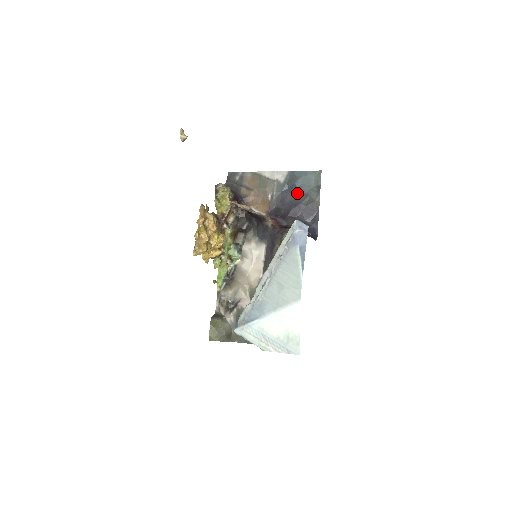
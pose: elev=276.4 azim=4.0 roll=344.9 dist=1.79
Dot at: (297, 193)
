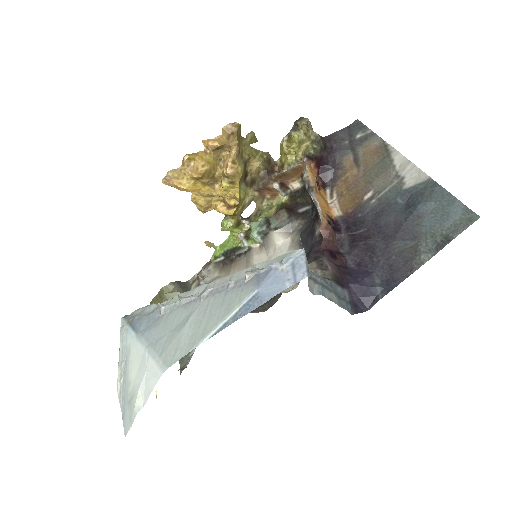
Dot at: (407, 221)
